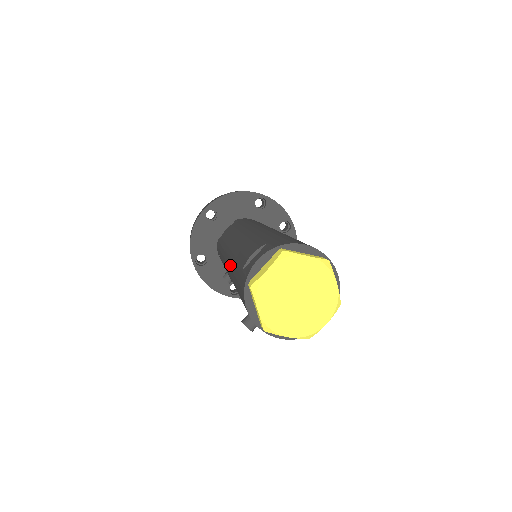
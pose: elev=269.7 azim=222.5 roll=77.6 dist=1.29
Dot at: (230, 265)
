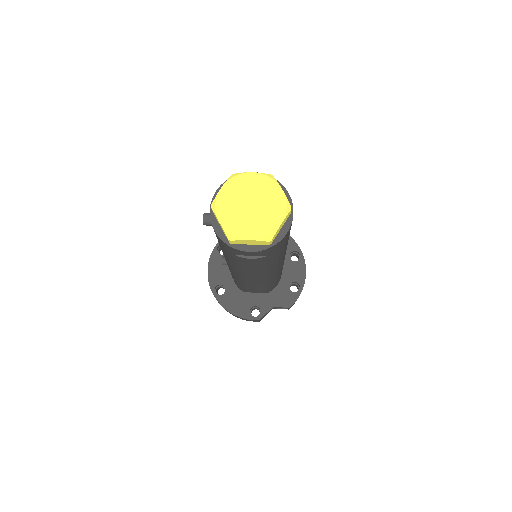
Dot at: occluded
